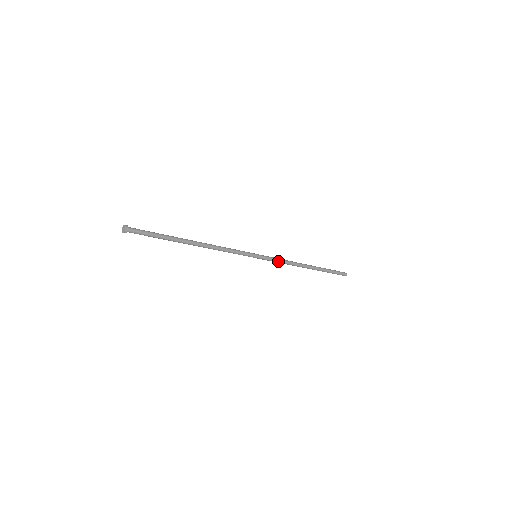
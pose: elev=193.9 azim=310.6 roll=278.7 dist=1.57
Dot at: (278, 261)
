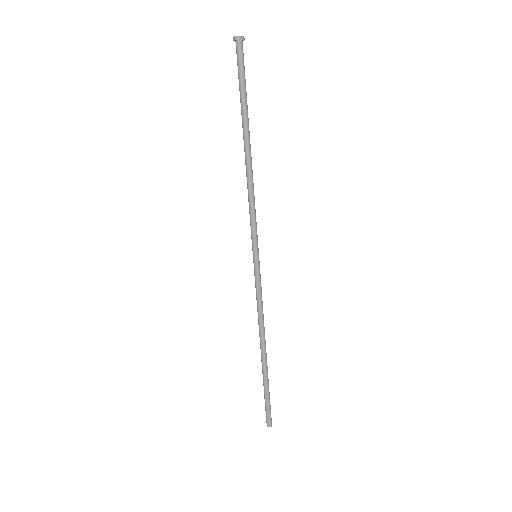
Dot at: (261, 295)
